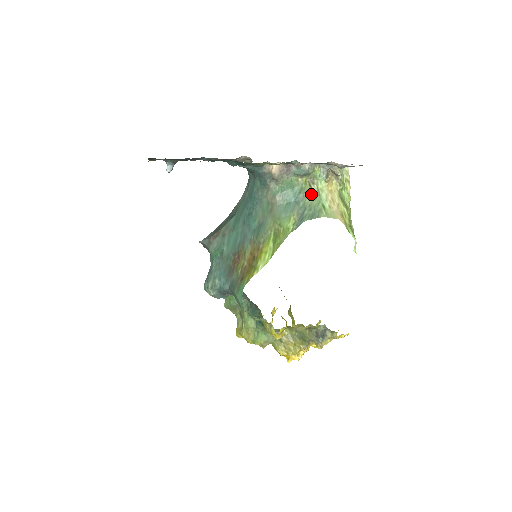
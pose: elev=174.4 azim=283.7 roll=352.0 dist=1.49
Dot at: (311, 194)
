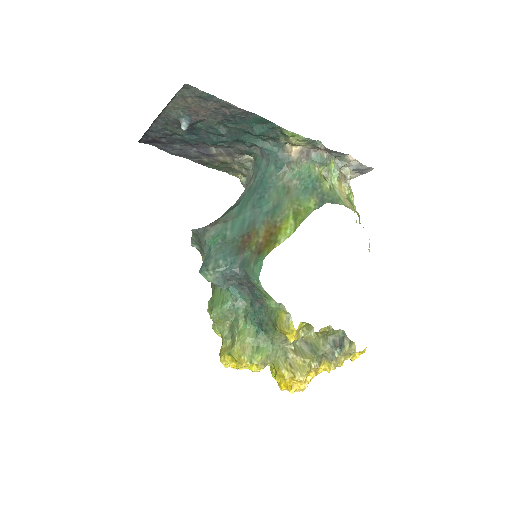
Dot at: (327, 185)
